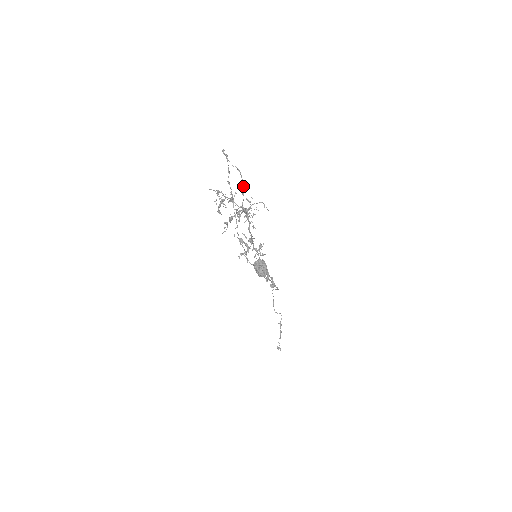
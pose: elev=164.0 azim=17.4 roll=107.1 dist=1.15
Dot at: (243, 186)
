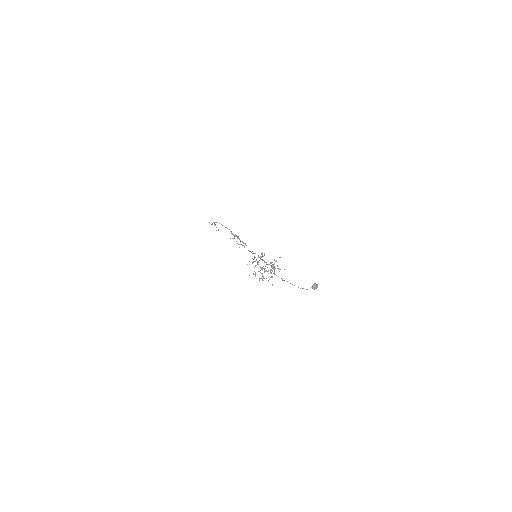
Dot at: occluded
